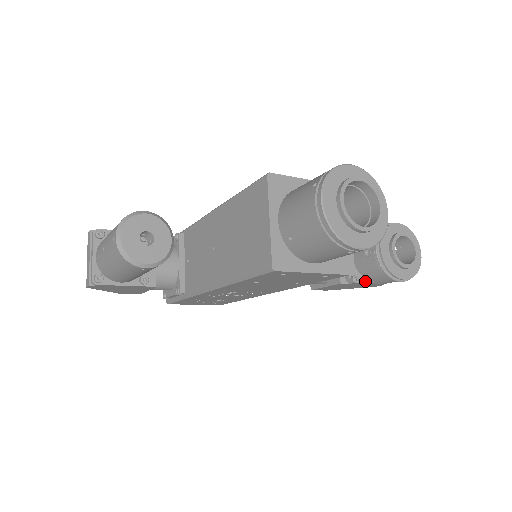
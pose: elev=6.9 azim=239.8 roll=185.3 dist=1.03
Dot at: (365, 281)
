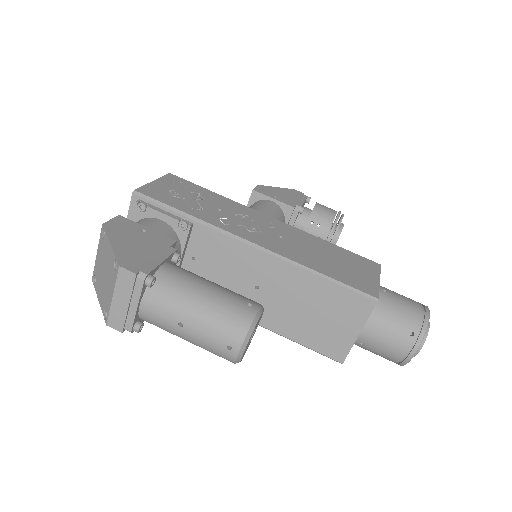
Dot at: occluded
